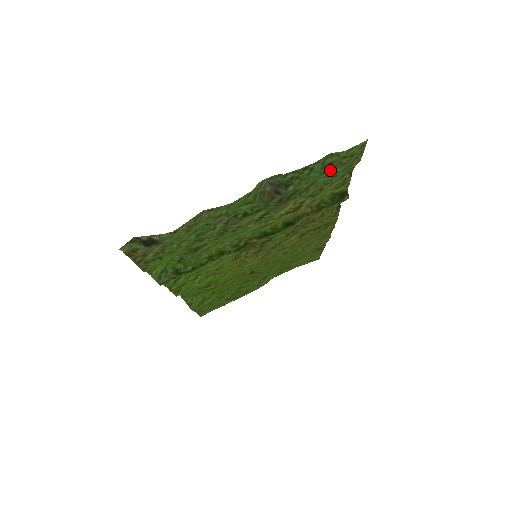
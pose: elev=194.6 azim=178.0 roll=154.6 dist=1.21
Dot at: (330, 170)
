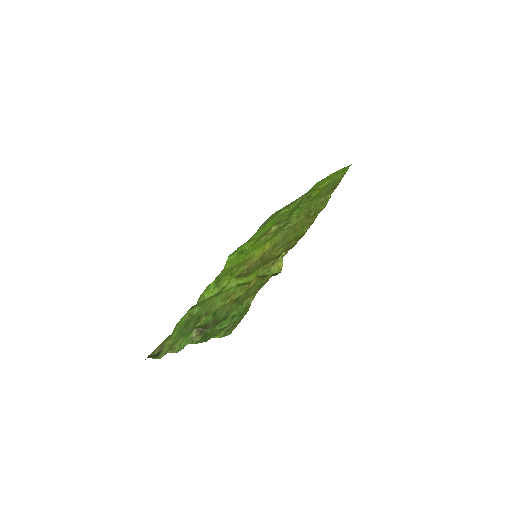
Dot at: (226, 326)
